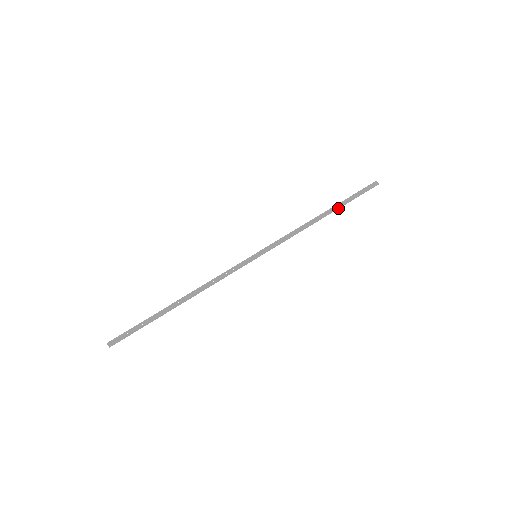
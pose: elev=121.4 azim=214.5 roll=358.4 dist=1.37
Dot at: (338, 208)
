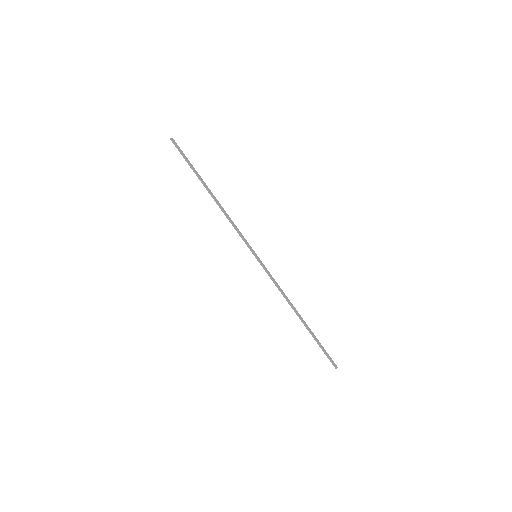
Dot at: (309, 330)
